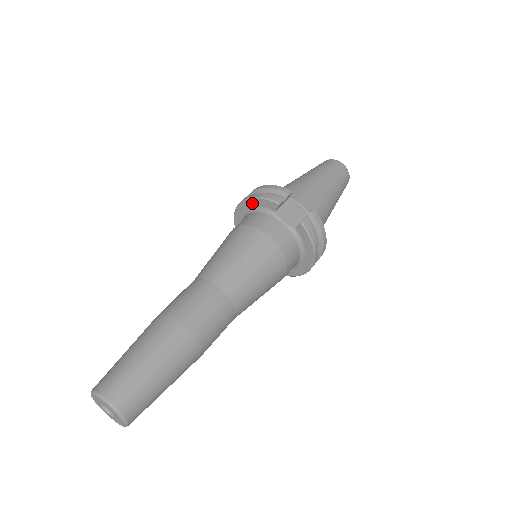
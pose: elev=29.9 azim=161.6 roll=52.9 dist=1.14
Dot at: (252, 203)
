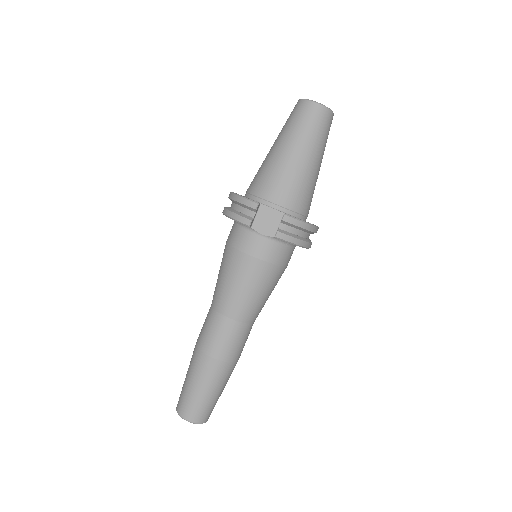
Dot at: occluded
